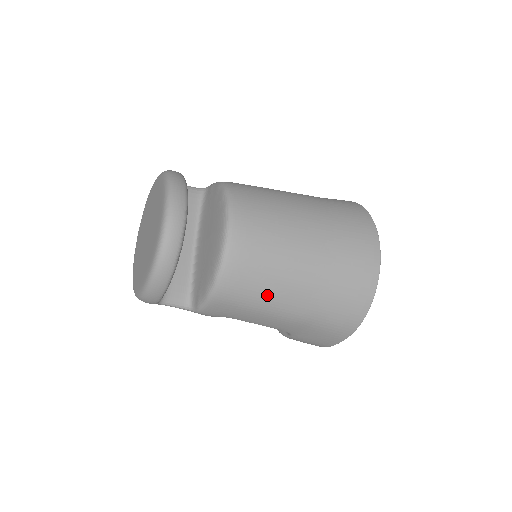
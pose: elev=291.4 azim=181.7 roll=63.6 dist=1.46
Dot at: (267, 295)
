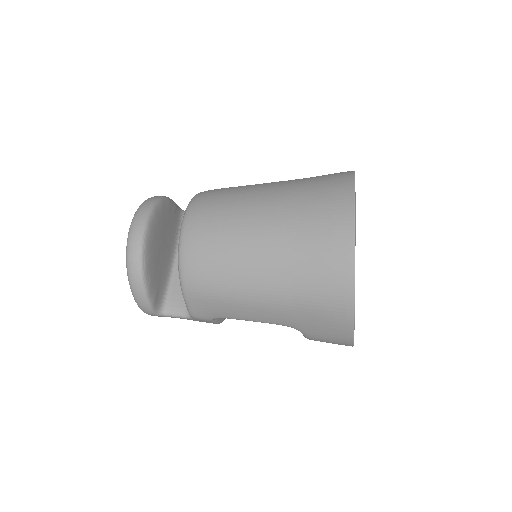
Dot at: (230, 279)
